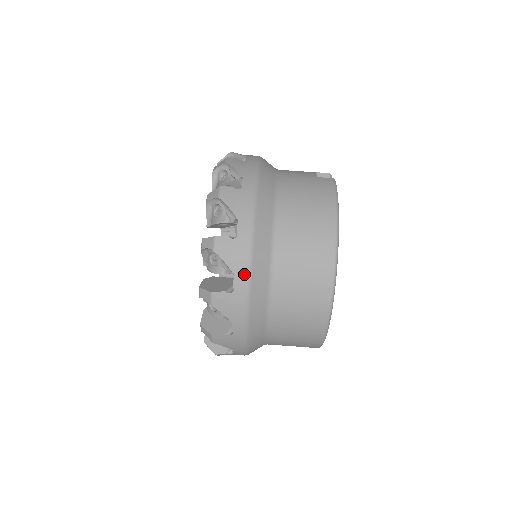
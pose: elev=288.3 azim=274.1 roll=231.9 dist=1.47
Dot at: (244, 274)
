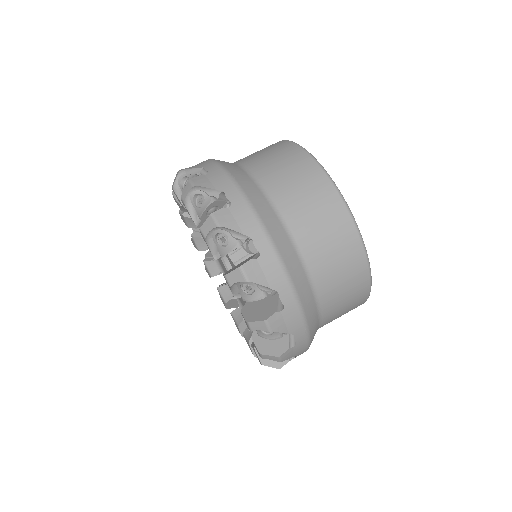
Dot at: (259, 231)
